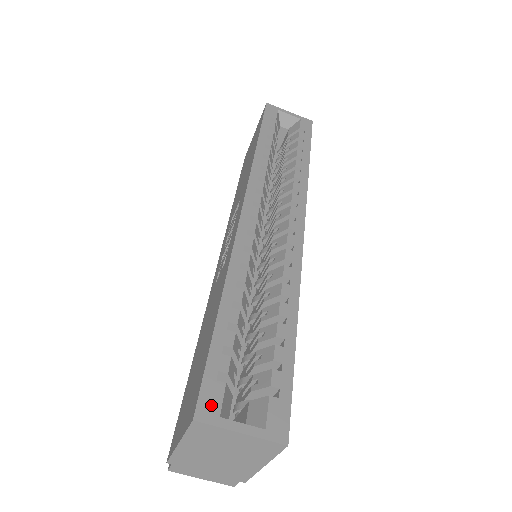
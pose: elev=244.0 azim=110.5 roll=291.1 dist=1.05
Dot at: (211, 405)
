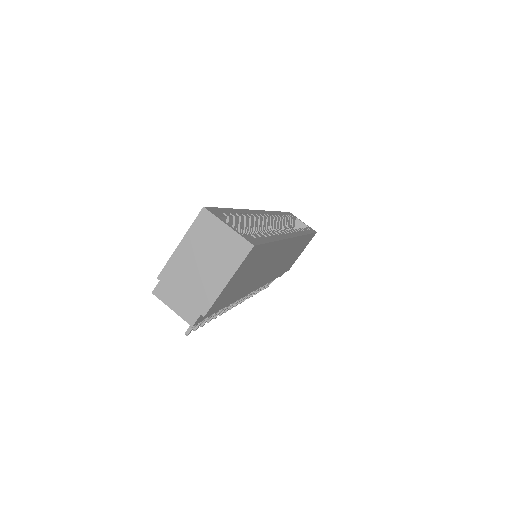
Dot at: (215, 212)
